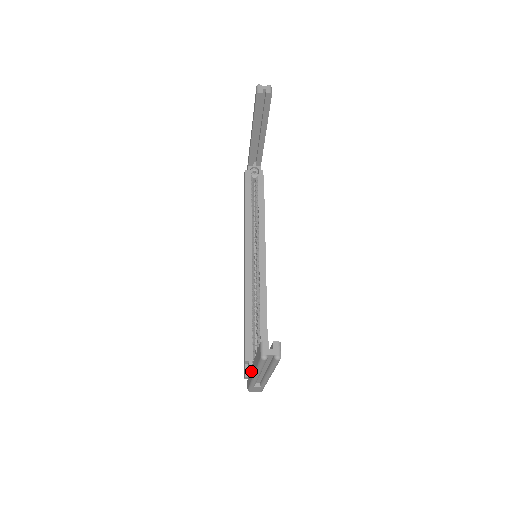
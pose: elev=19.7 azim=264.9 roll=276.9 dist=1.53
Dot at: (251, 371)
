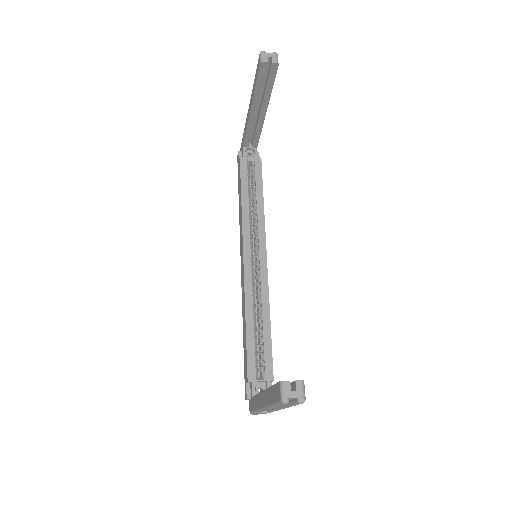
Dot at: (258, 398)
